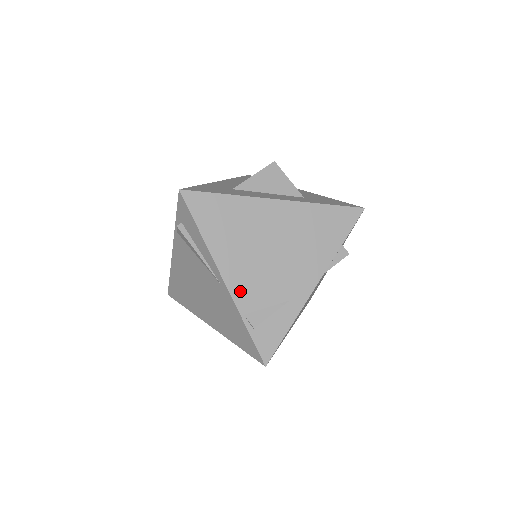
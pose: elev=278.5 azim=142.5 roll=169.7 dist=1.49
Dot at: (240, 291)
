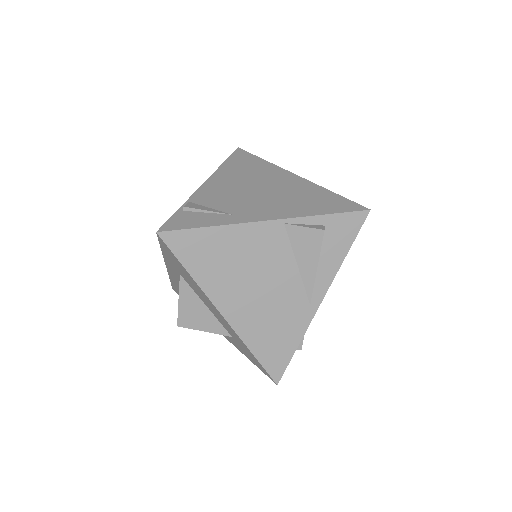
Dot at: (206, 192)
